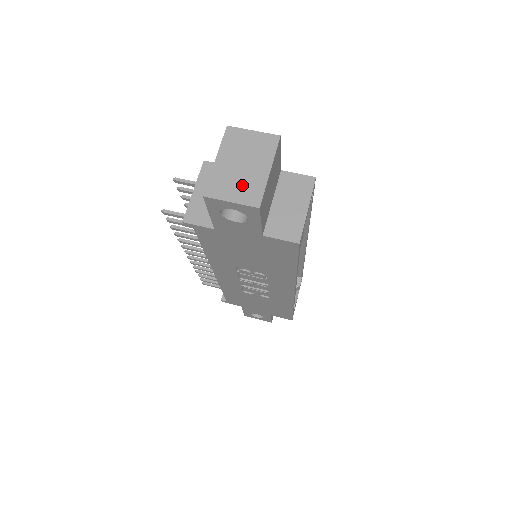
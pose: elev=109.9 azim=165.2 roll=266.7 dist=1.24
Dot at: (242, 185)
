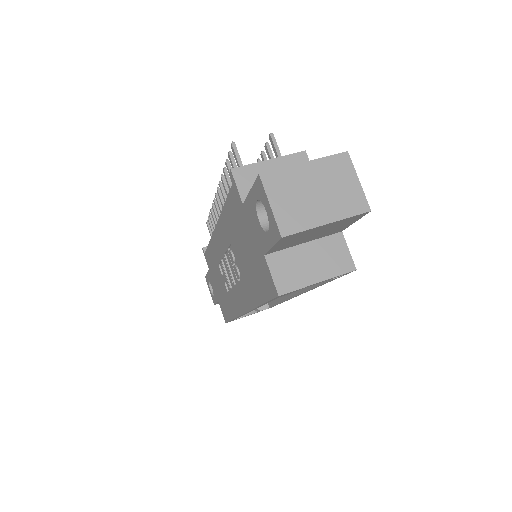
Dot at: (295, 205)
